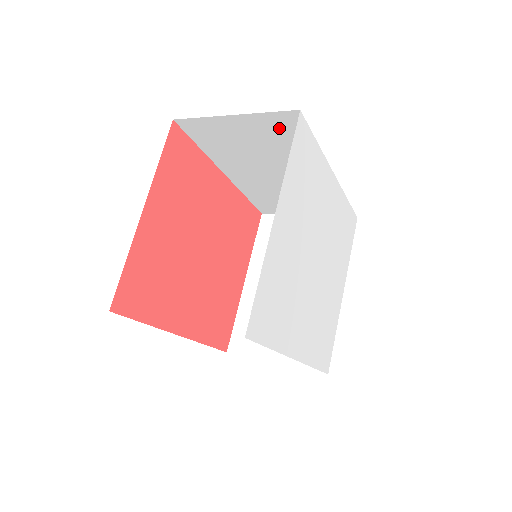
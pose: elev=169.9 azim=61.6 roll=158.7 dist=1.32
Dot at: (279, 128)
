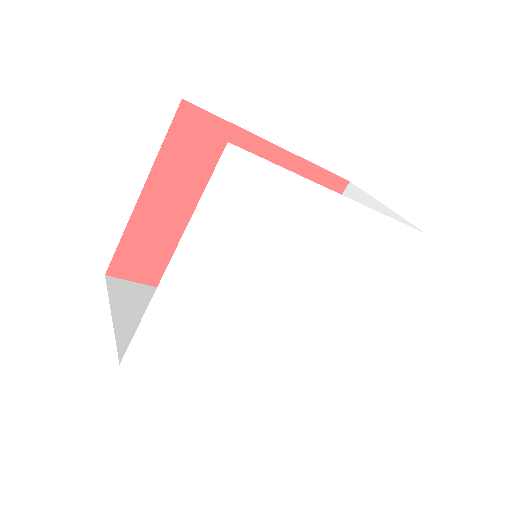
Dot at: occluded
